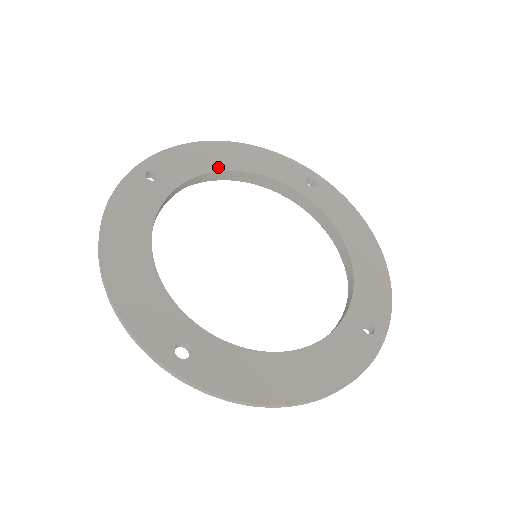
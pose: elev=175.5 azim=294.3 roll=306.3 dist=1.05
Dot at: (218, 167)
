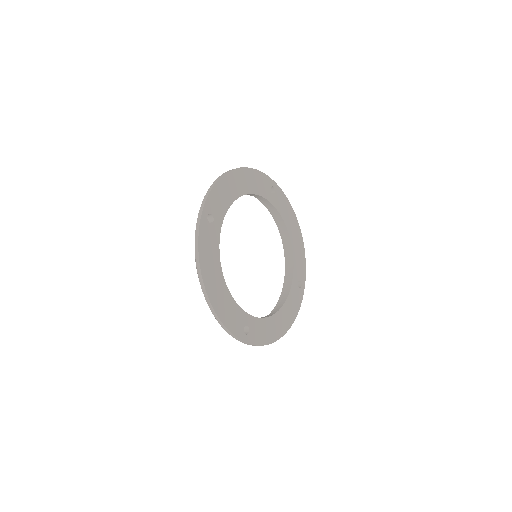
Dot at: (235, 196)
